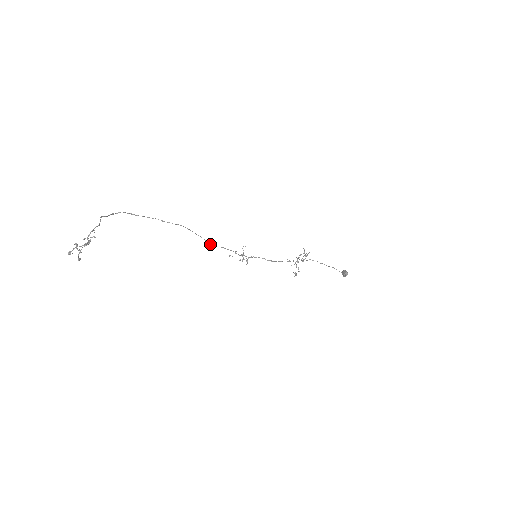
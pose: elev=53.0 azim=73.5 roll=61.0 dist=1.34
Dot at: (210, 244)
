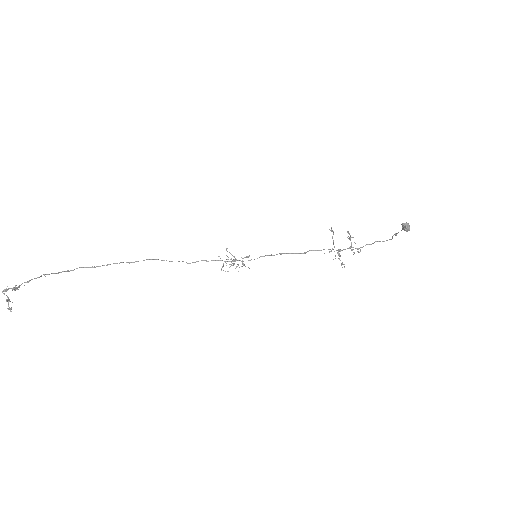
Dot at: (186, 262)
